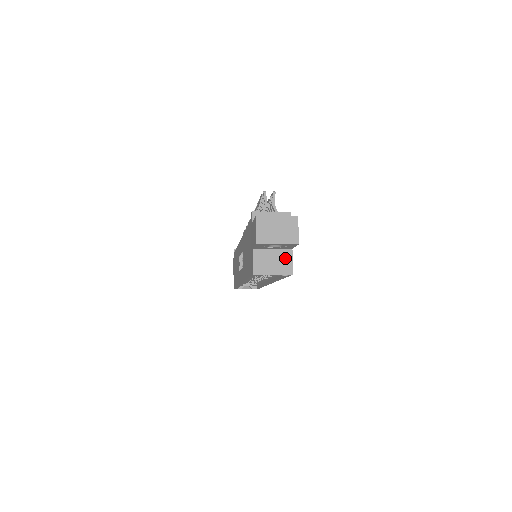
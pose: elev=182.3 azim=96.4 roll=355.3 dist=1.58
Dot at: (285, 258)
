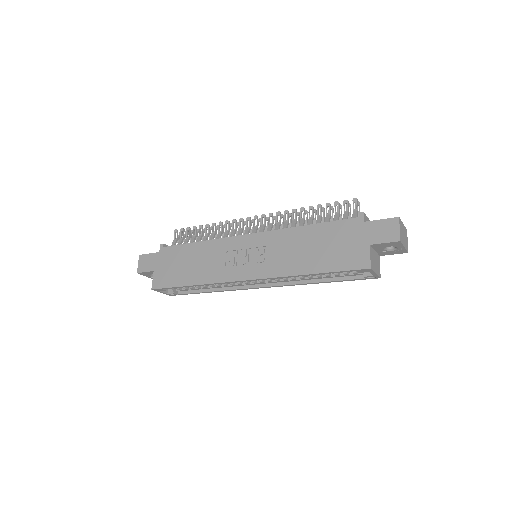
Dot at: (378, 262)
